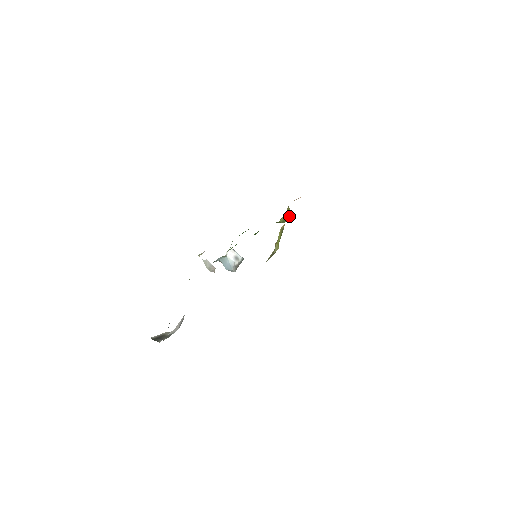
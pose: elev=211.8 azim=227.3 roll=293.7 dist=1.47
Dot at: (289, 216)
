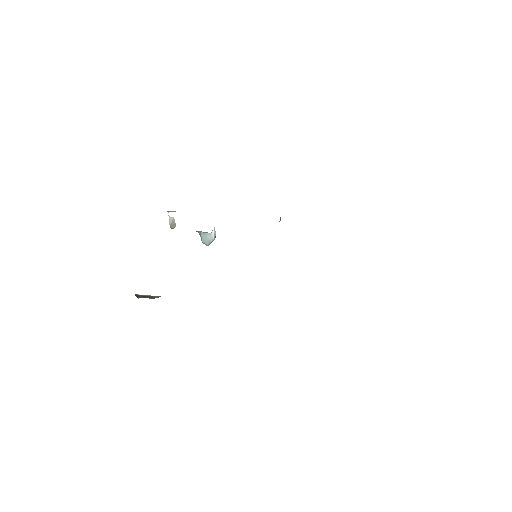
Dot at: occluded
